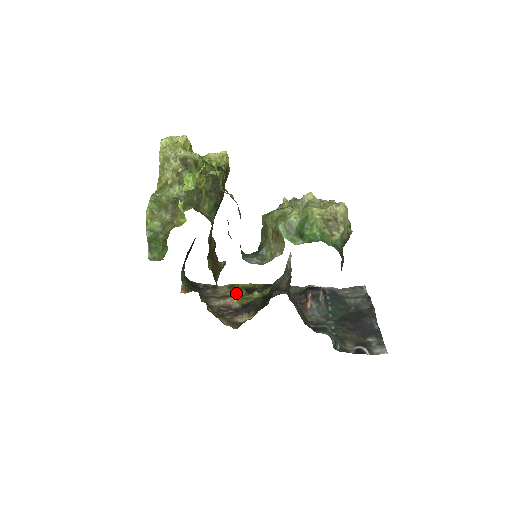
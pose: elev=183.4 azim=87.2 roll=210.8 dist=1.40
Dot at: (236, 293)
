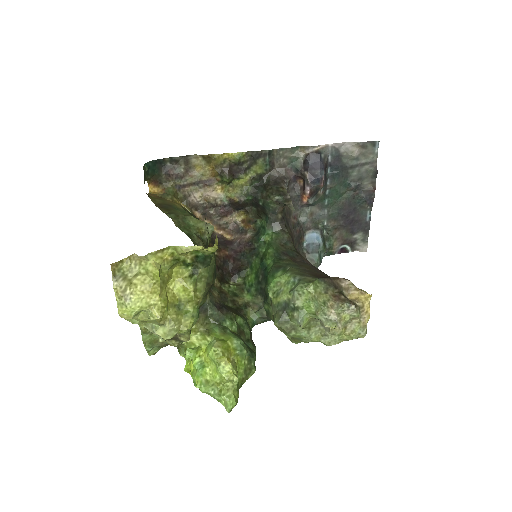
Dot at: (218, 177)
